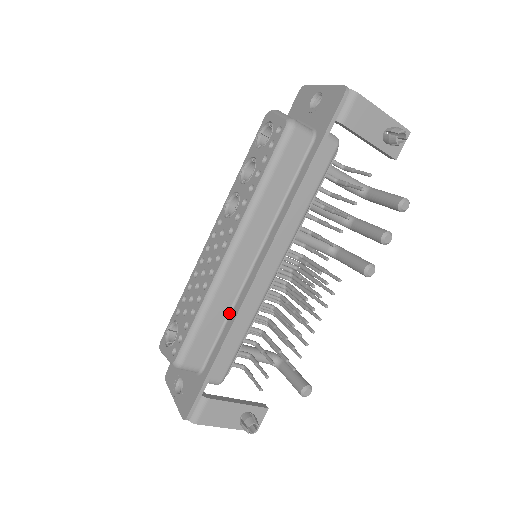
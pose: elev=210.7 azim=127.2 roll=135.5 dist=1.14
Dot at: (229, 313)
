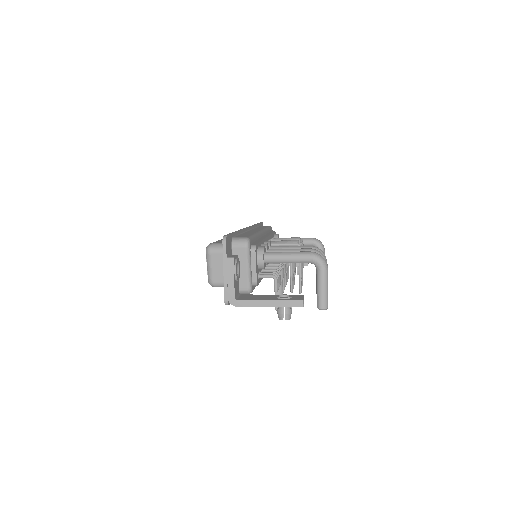
Dot at: occluded
